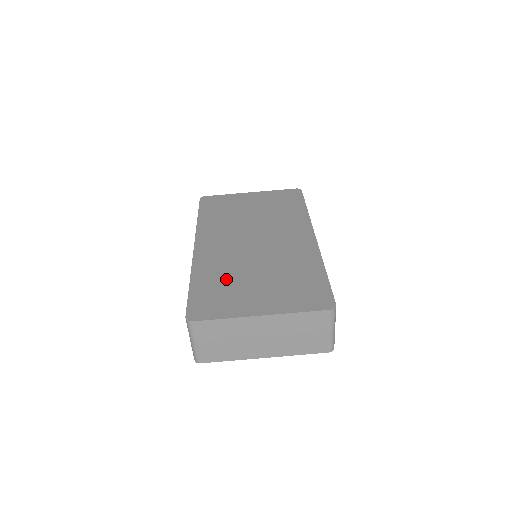
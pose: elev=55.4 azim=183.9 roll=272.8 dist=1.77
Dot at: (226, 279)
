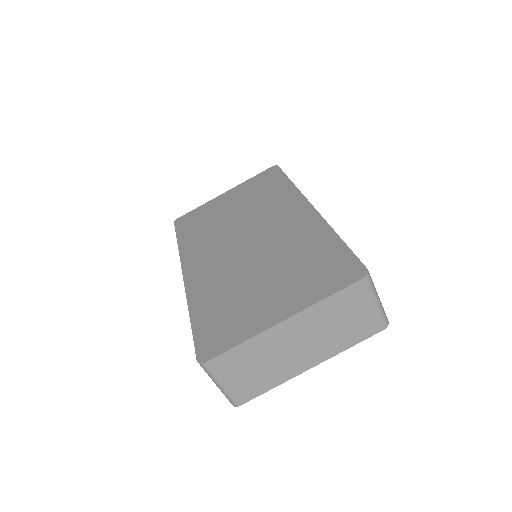
Dot at: (229, 295)
